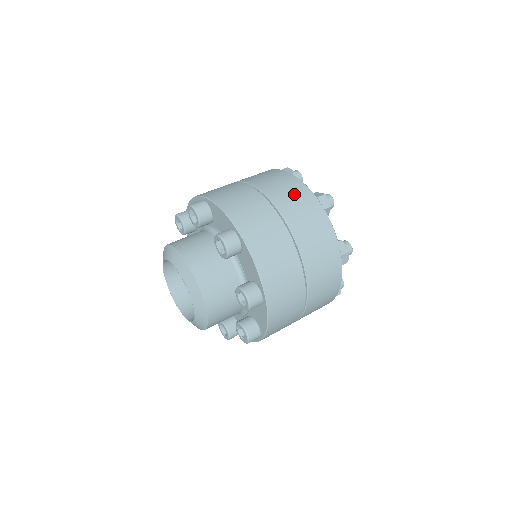
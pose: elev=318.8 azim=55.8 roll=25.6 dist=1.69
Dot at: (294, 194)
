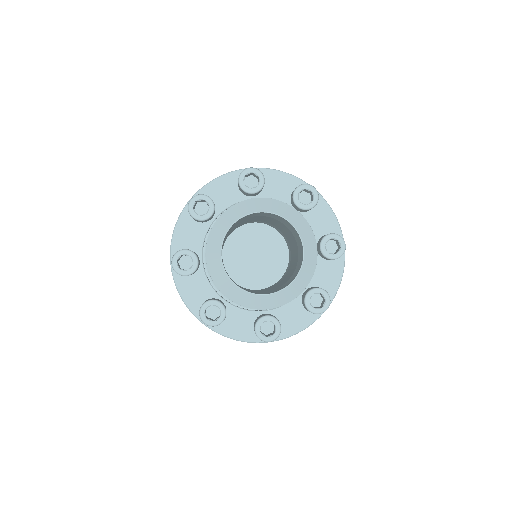
Dot at: occluded
